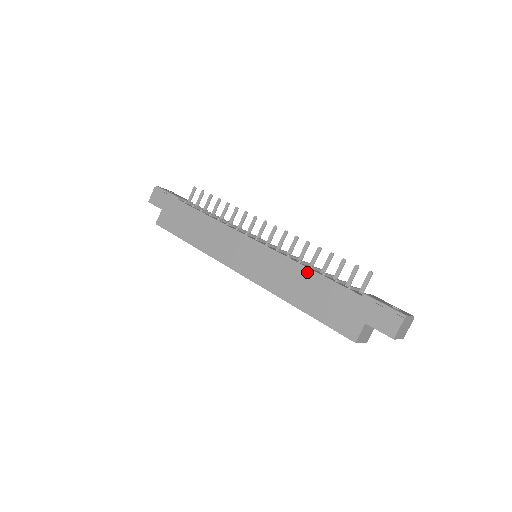
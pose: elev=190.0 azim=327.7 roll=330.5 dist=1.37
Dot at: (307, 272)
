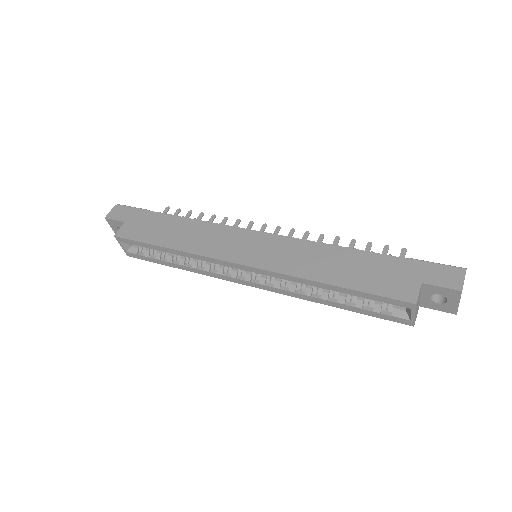
Dot at: (334, 249)
